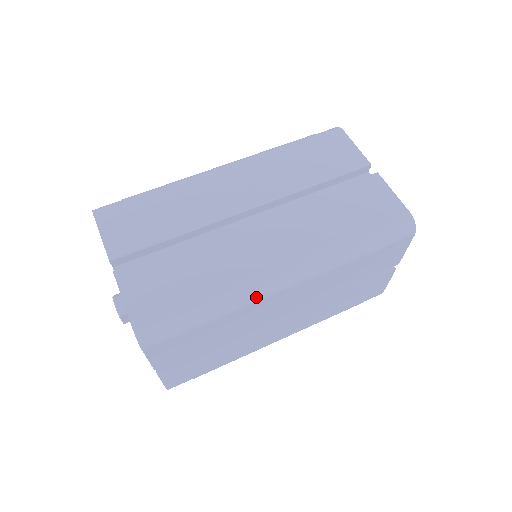
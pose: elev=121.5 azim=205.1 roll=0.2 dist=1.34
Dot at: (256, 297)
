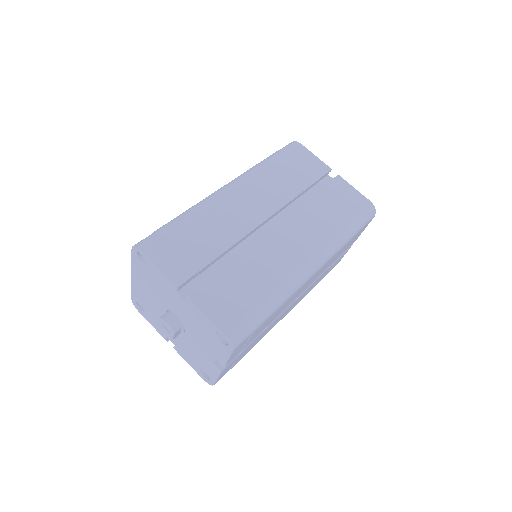
Dot at: (298, 287)
